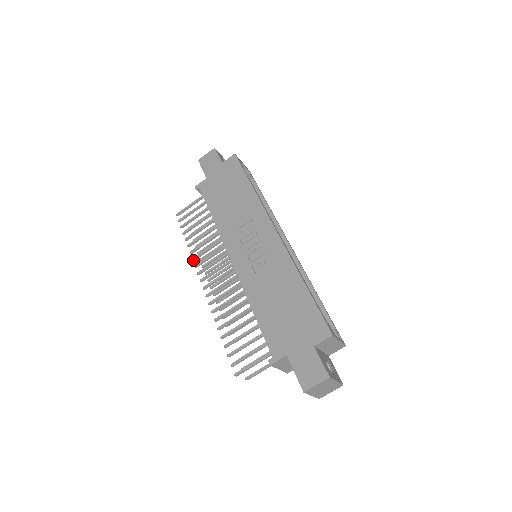
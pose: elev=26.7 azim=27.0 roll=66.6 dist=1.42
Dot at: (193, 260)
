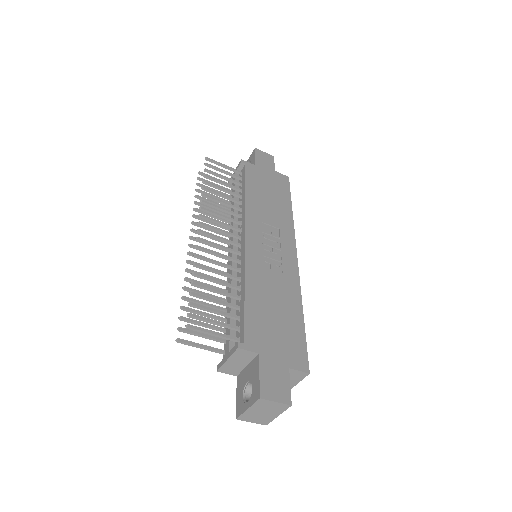
Dot at: (201, 201)
